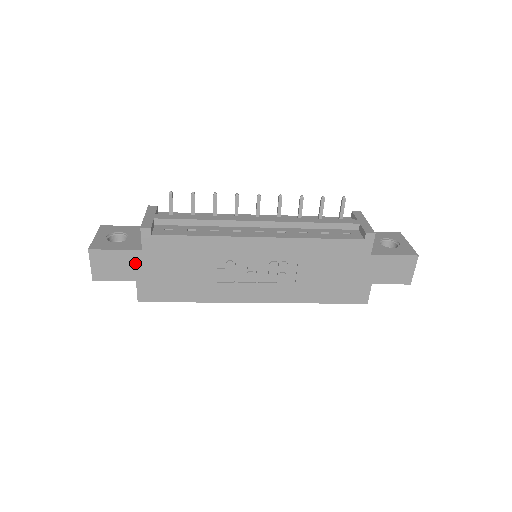
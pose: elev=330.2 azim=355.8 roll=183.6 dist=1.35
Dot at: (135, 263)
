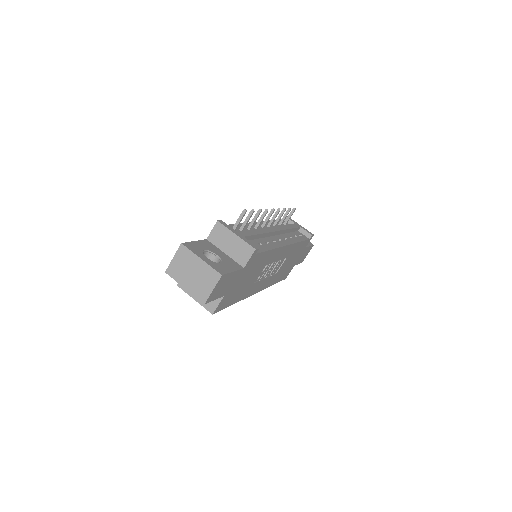
Dot at: (234, 280)
